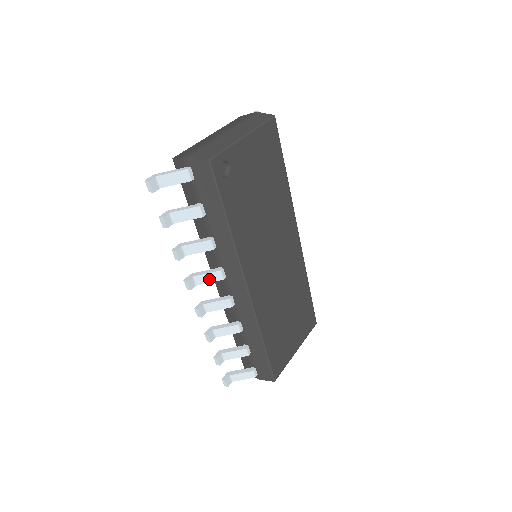
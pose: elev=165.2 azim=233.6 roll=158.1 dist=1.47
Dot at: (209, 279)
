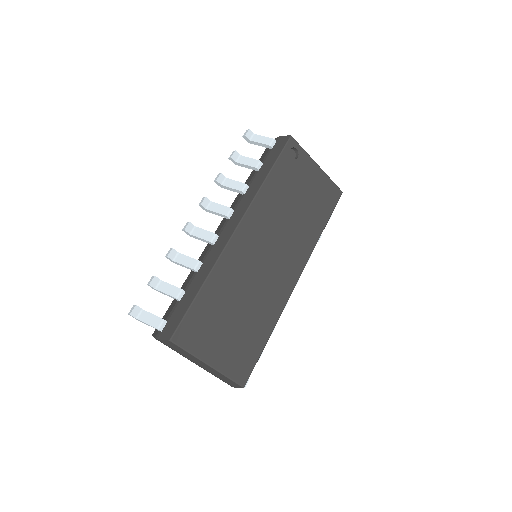
Dot at: (218, 210)
